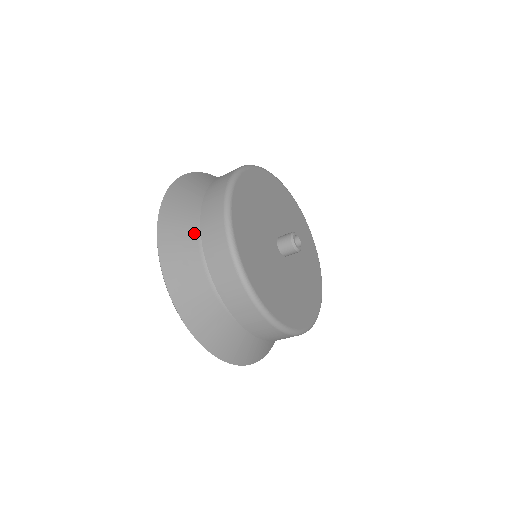
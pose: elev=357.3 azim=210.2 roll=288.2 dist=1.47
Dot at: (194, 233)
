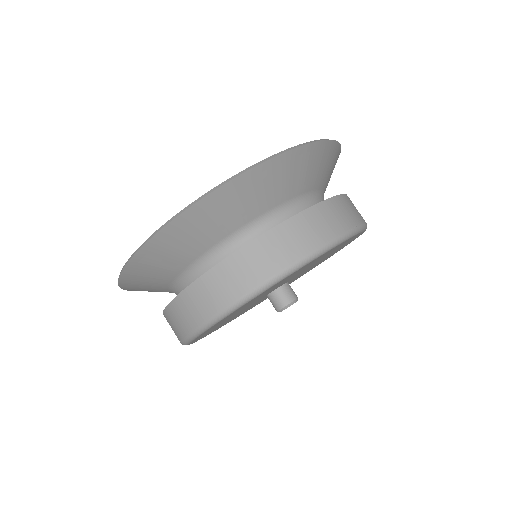
Dot at: (181, 266)
